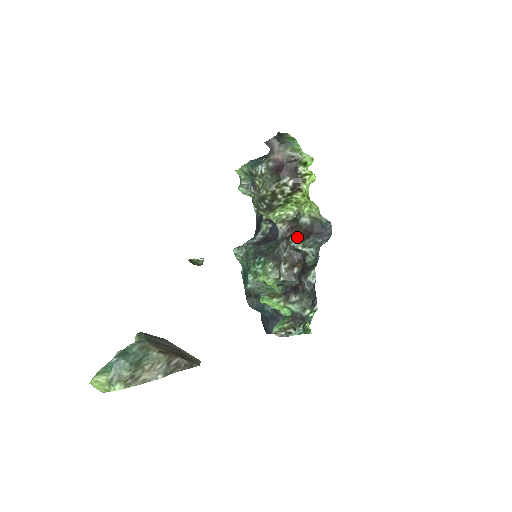
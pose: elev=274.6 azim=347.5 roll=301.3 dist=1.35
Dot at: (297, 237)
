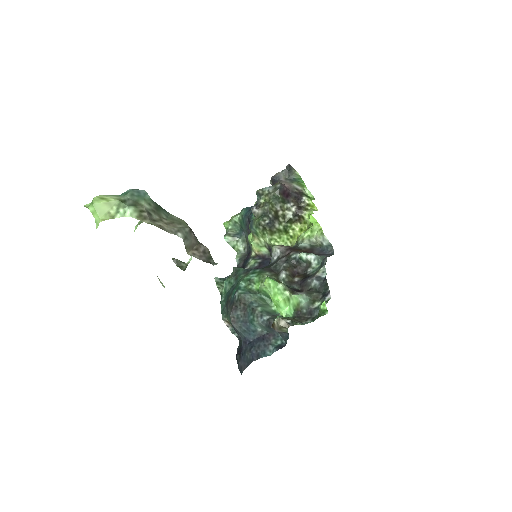
Dot at: (298, 252)
